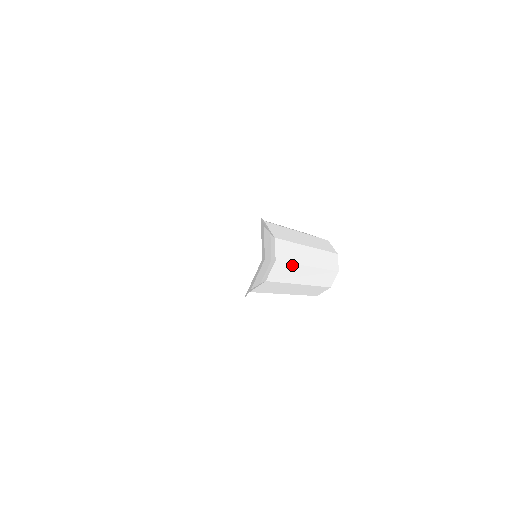
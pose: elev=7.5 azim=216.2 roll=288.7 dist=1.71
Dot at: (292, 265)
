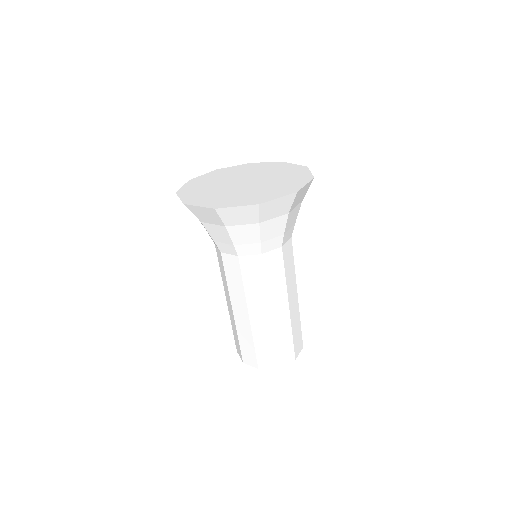
Dot at: occluded
